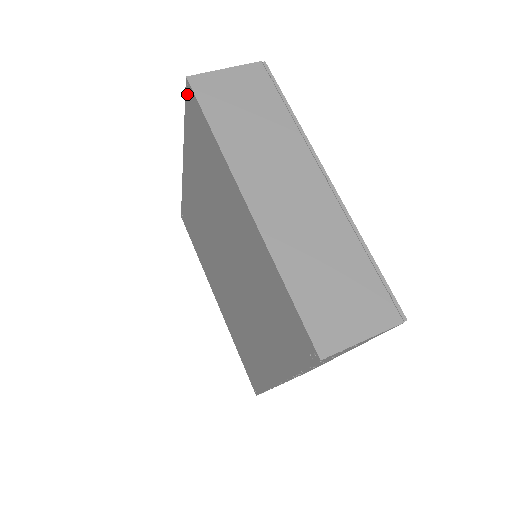
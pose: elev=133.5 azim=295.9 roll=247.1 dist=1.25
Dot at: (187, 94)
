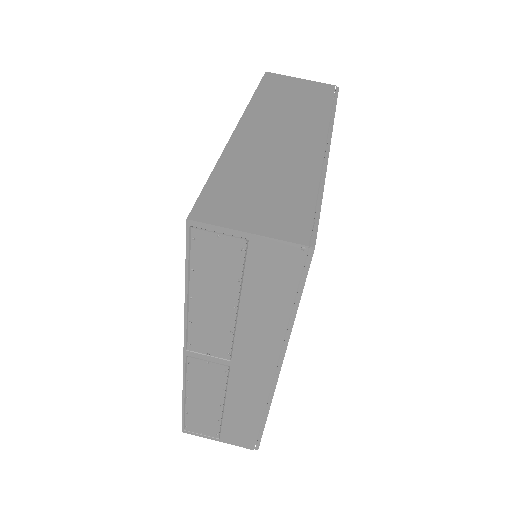
Dot at: occluded
